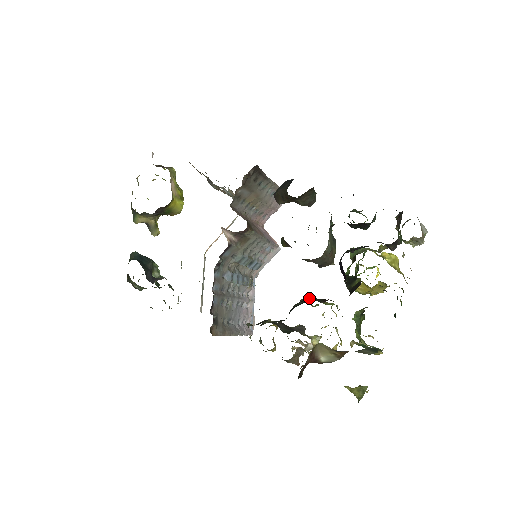
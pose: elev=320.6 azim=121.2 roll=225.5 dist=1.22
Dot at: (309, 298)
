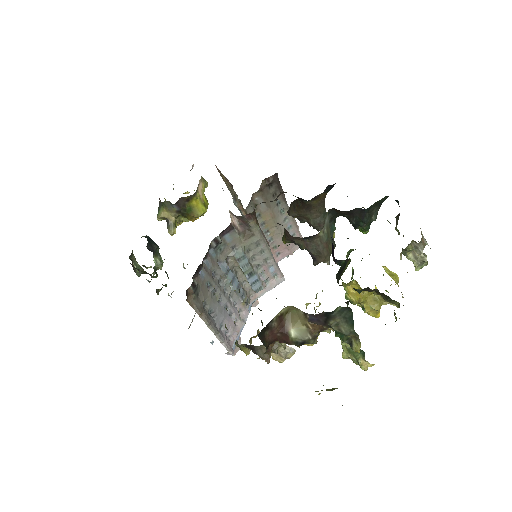
Dot at: occluded
